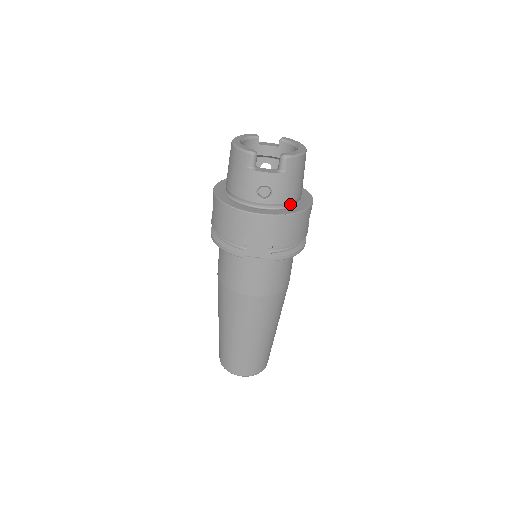
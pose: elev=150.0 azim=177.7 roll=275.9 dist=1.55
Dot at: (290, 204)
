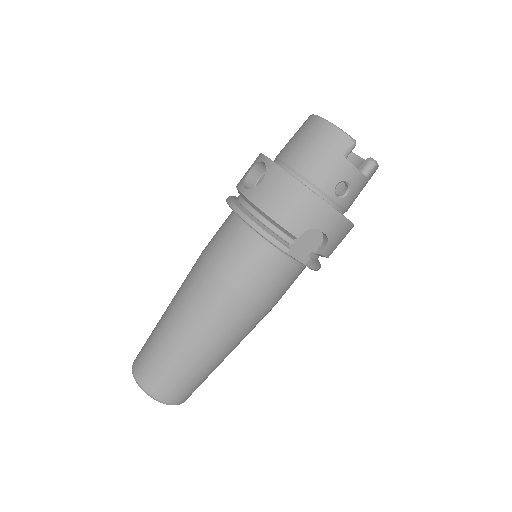
Dot at: occluded
